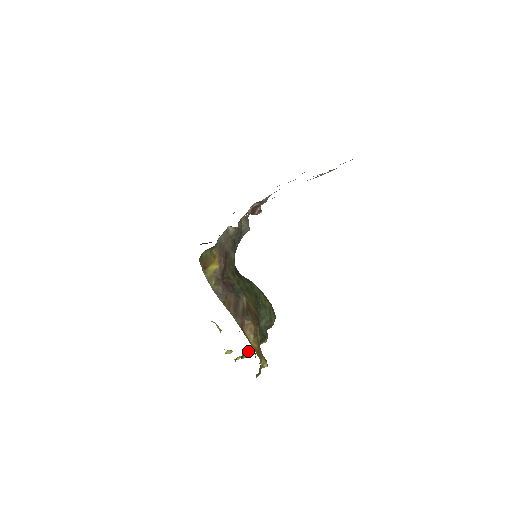
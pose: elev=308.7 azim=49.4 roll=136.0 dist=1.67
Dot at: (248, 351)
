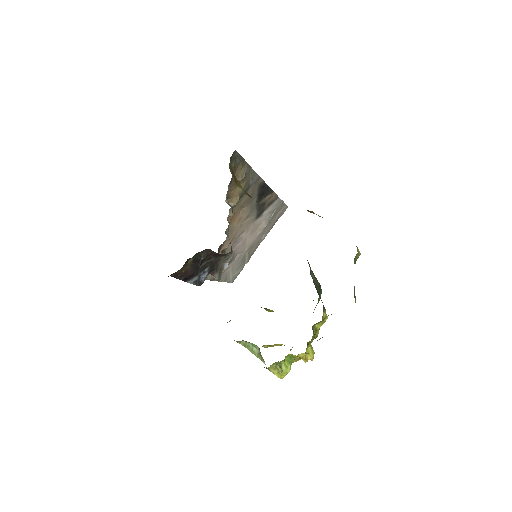
Dot at: (314, 330)
